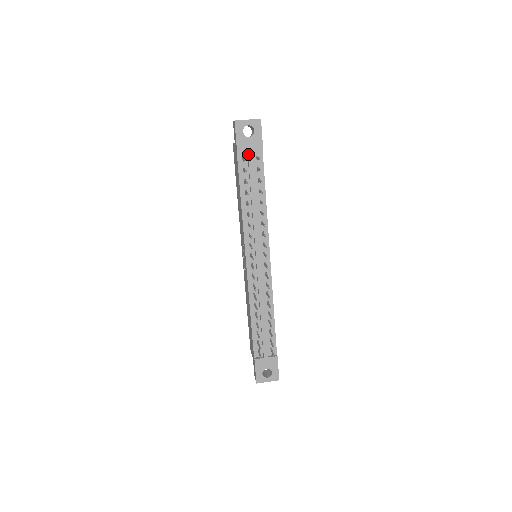
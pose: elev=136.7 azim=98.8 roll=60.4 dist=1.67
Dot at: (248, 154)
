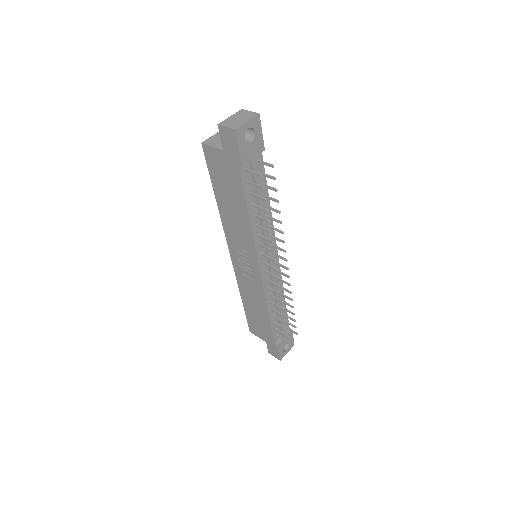
Dot at: (252, 163)
